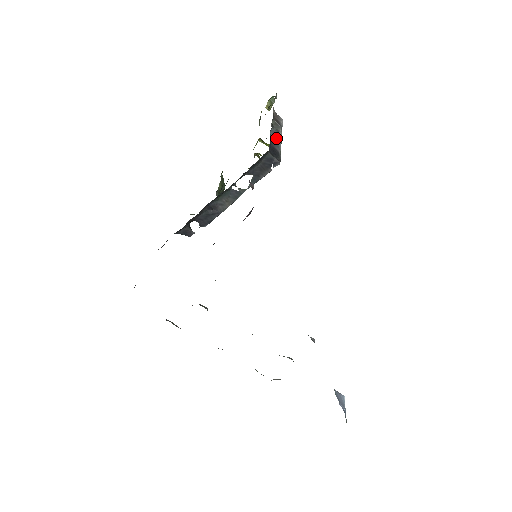
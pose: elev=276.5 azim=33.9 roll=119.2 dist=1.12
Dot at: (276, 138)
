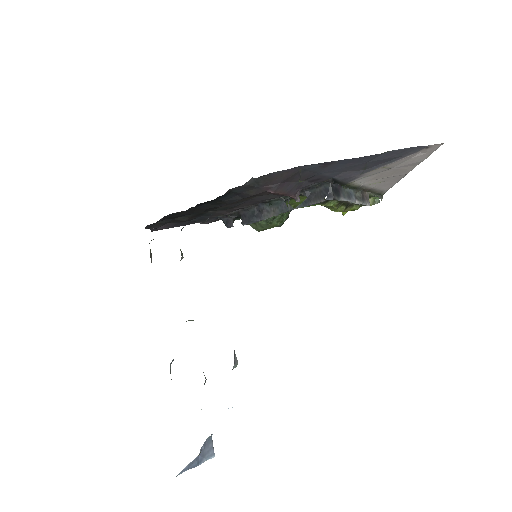
Dot at: (349, 195)
